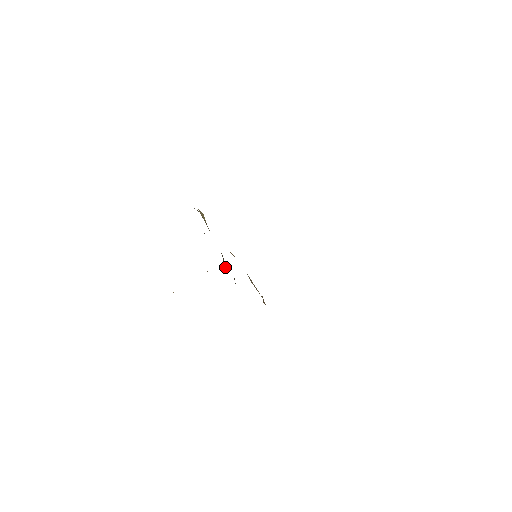
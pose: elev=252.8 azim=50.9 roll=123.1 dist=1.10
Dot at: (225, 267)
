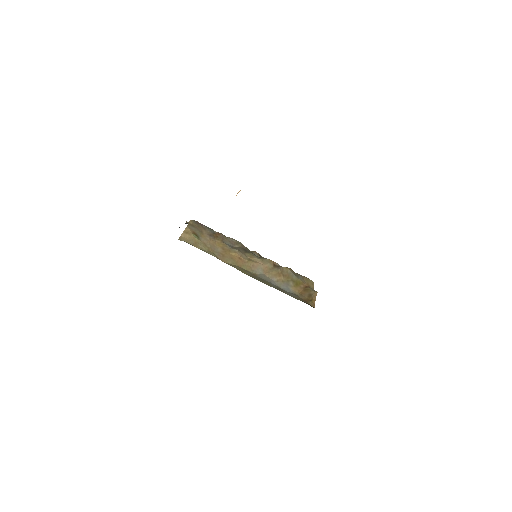
Dot at: (228, 239)
